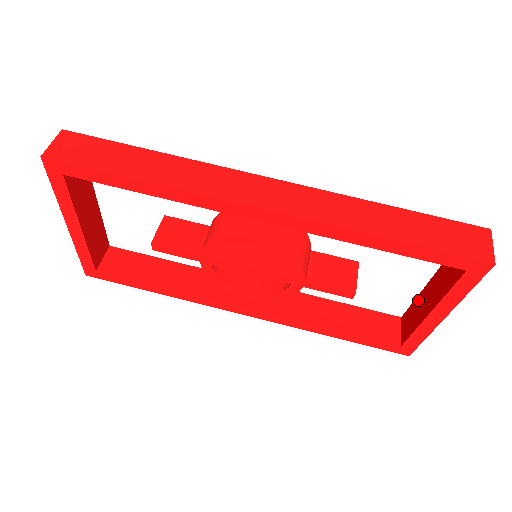
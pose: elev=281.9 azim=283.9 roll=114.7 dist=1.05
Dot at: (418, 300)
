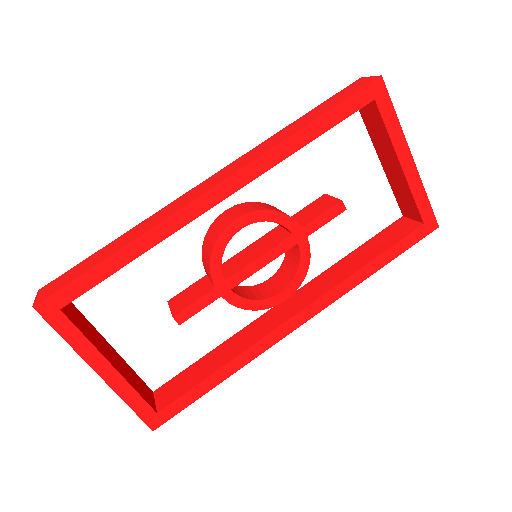
Dot at: (391, 182)
